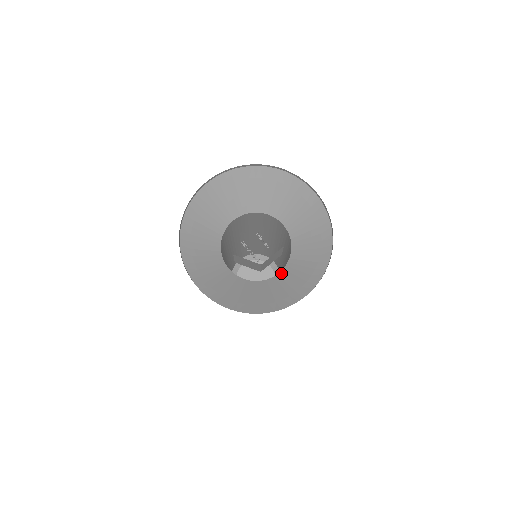
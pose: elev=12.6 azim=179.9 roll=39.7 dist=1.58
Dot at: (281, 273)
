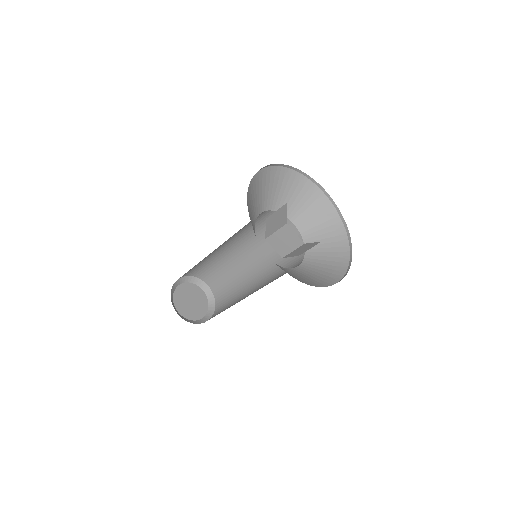
Dot at: (307, 250)
